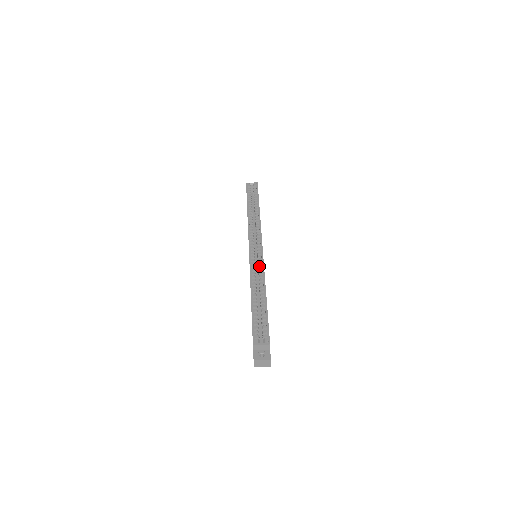
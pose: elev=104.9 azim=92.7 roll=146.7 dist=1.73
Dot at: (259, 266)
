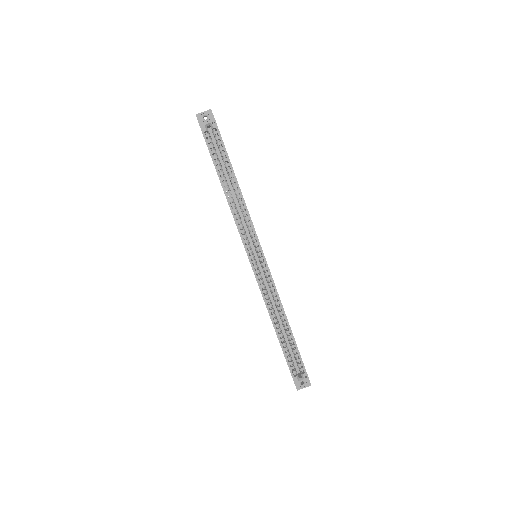
Dot at: (269, 285)
